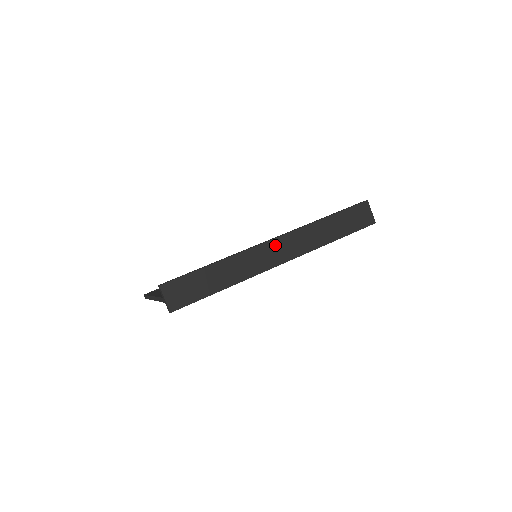
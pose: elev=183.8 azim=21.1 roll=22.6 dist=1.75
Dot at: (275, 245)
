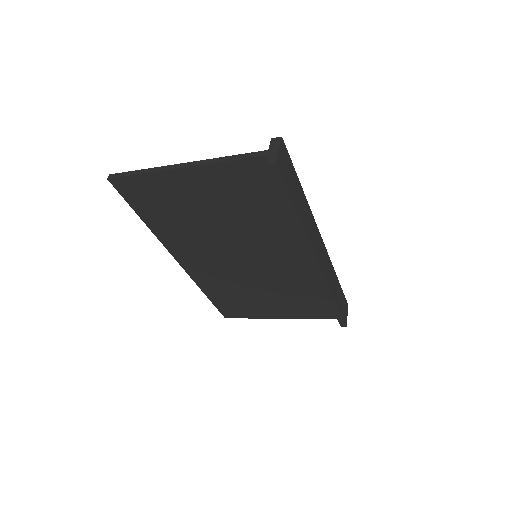
Dot at: (321, 245)
